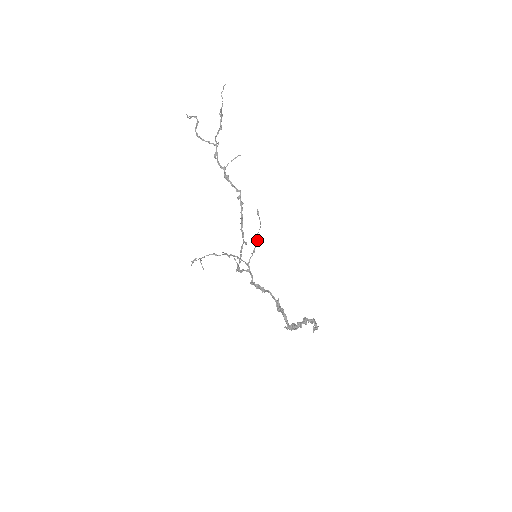
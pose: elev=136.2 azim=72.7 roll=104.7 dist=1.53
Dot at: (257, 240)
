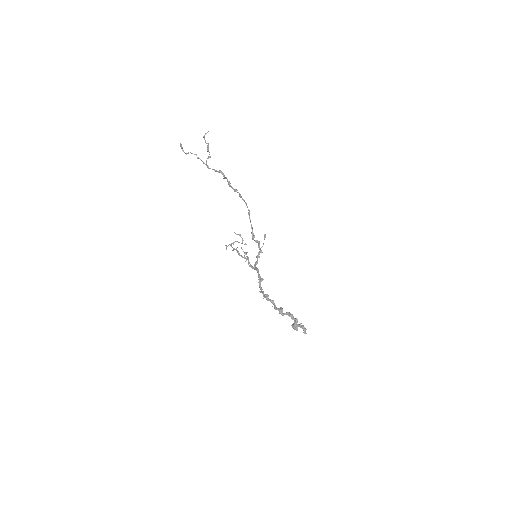
Dot at: (244, 252)
